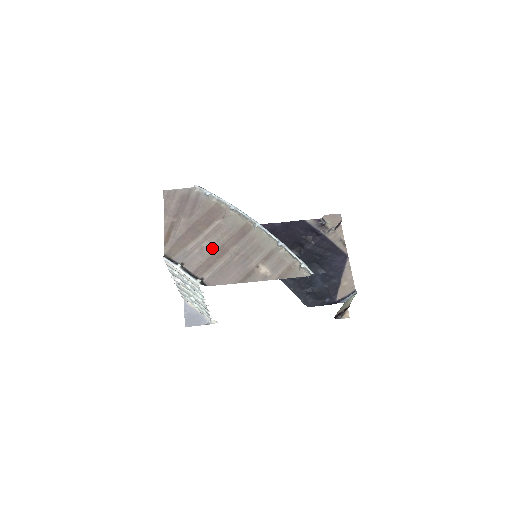
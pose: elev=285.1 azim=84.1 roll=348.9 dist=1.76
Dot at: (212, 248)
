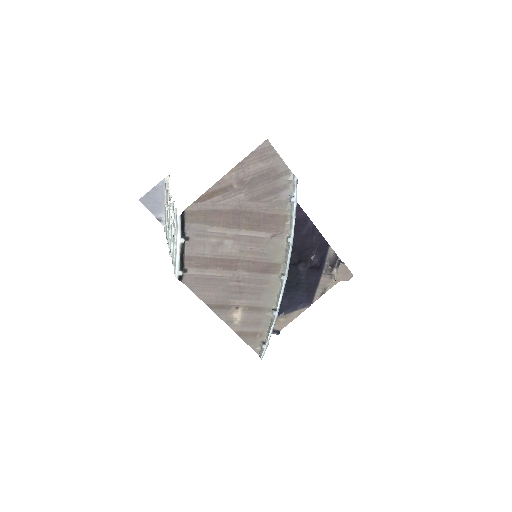
Dot at: (228, 253)
